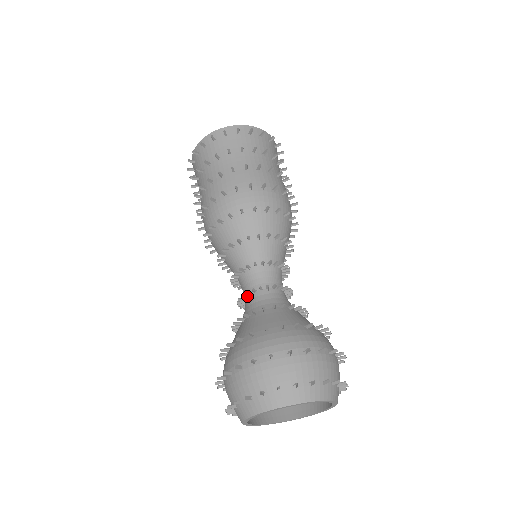
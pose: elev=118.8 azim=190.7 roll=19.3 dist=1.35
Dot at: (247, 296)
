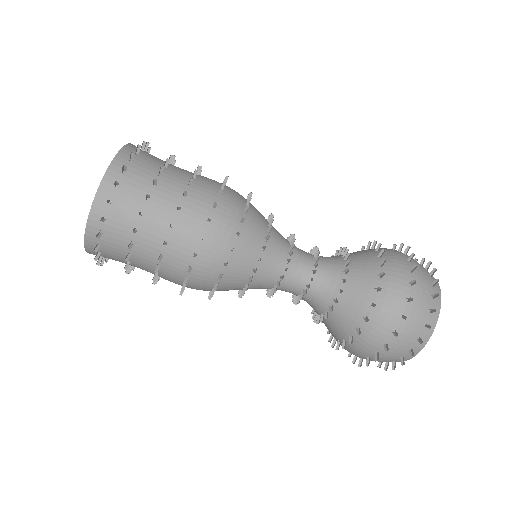
Dot at: (303, 289)
